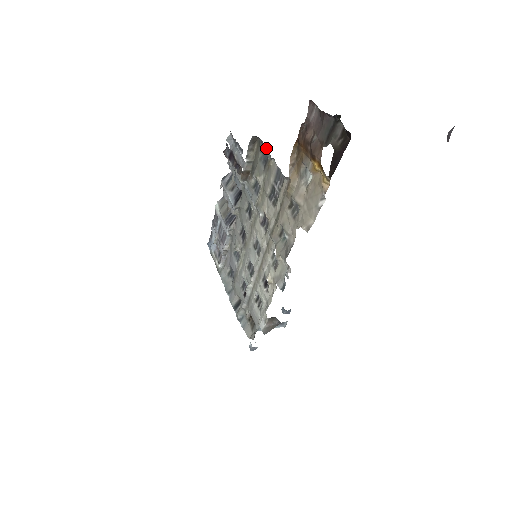
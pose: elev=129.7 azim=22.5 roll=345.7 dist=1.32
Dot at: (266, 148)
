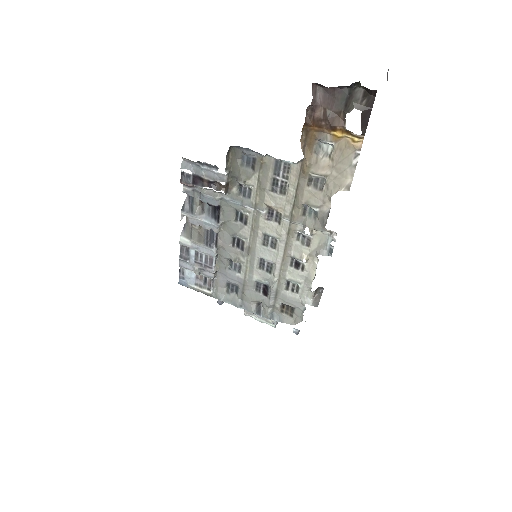
Dot at: (250, 151)
